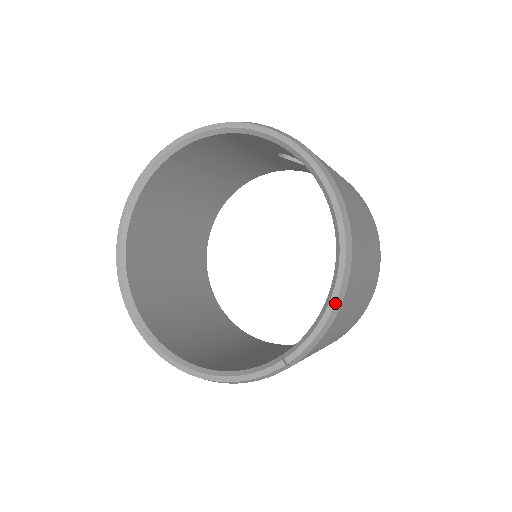
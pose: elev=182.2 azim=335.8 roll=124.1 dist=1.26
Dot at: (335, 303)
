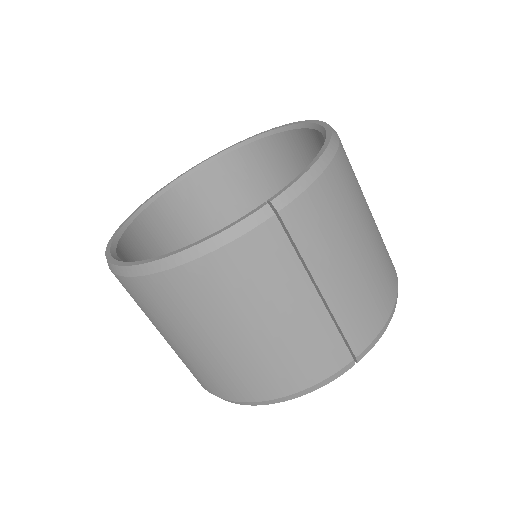
Dot at: (323, 152)
